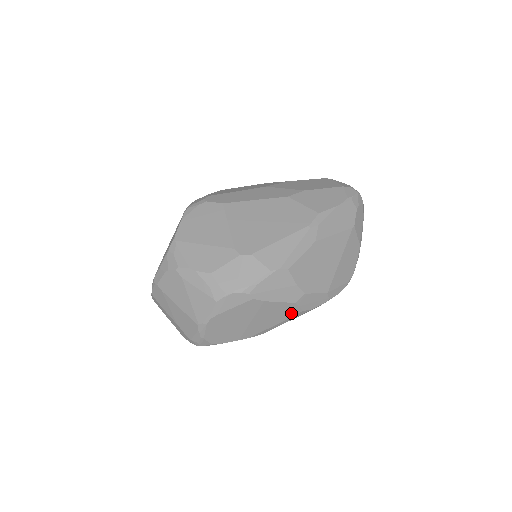
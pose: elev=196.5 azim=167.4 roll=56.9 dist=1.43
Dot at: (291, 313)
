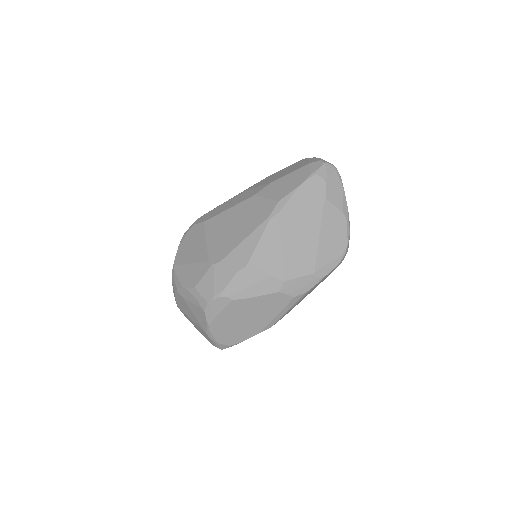
Dot at: (283, 302)
